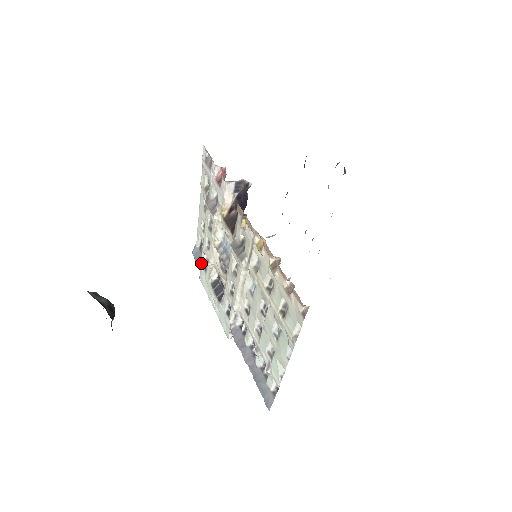
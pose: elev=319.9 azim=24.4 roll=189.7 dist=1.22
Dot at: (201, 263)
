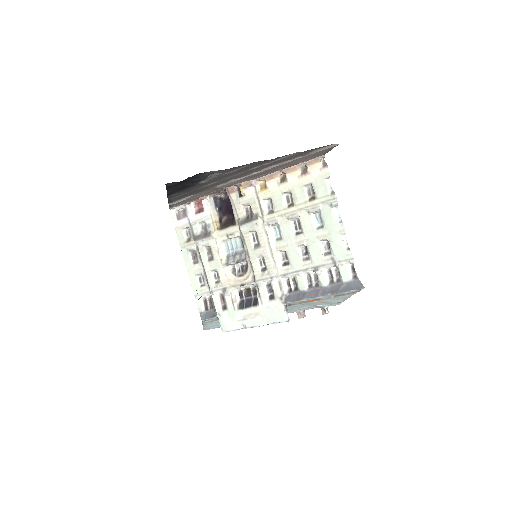
Dot at: (217, 310)
